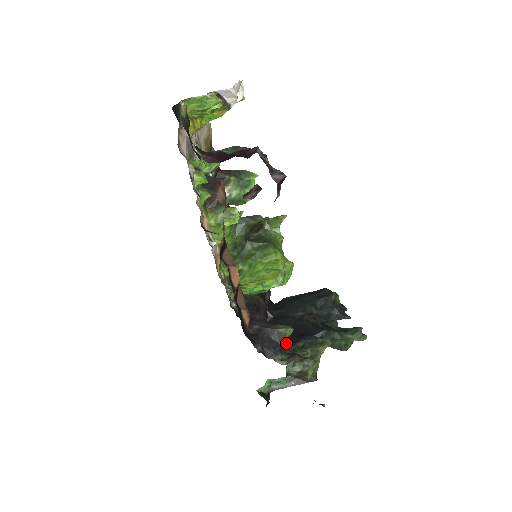
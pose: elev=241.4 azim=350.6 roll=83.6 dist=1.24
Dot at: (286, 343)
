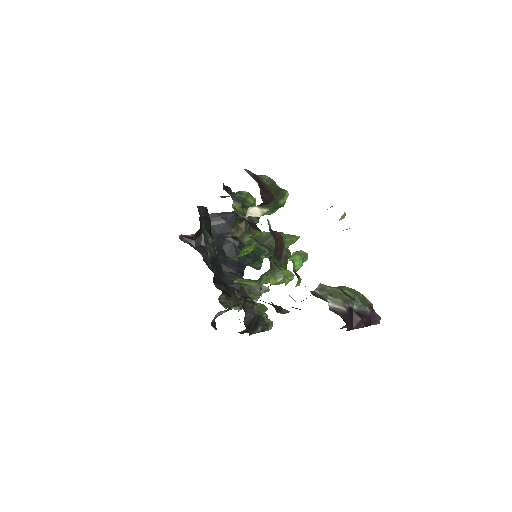
Dot at: occluded
